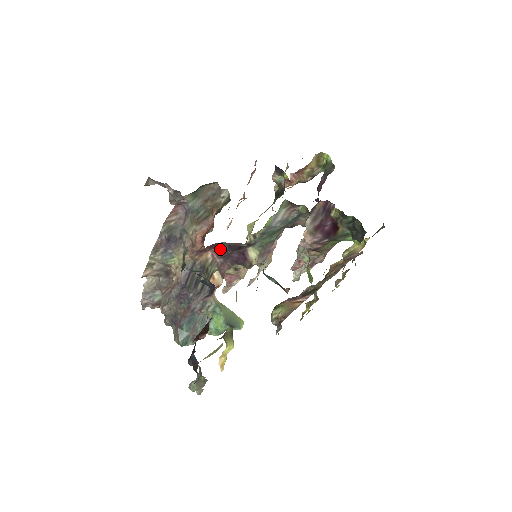
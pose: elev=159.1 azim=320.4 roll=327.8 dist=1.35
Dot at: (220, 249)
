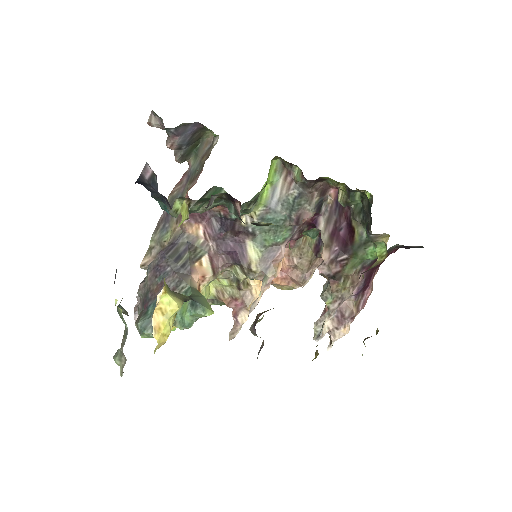
Dot at: (213, 225)
